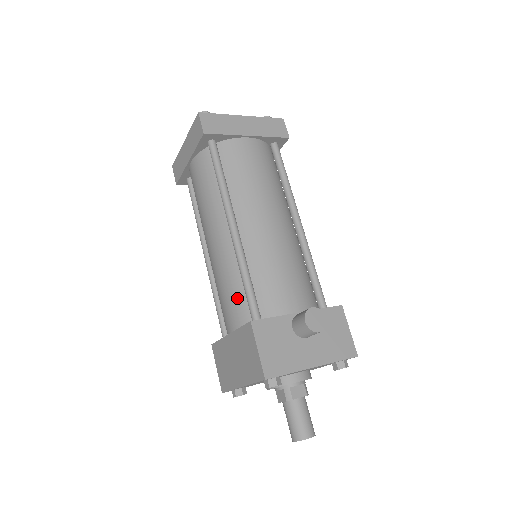
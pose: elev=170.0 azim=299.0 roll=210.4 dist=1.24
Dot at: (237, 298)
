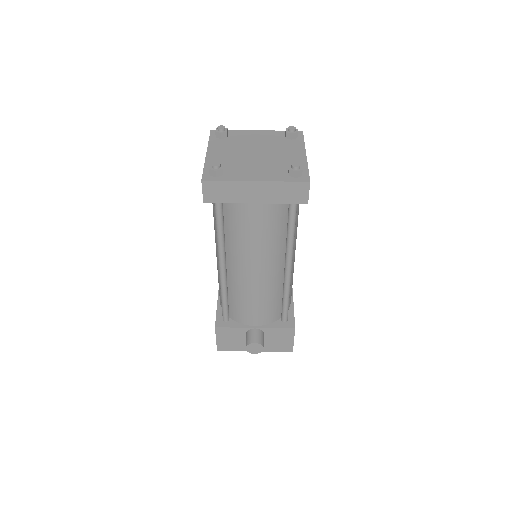
Dot at: occluded
